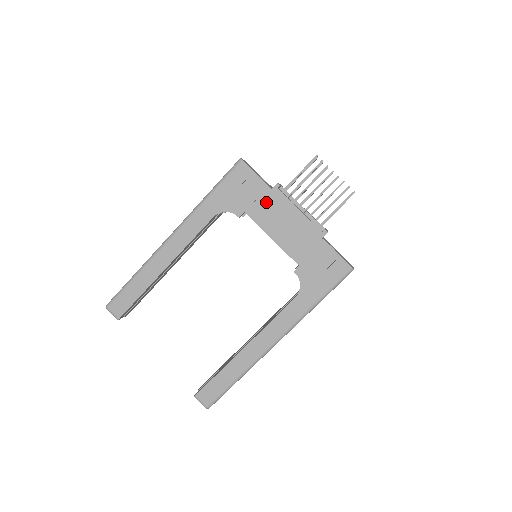
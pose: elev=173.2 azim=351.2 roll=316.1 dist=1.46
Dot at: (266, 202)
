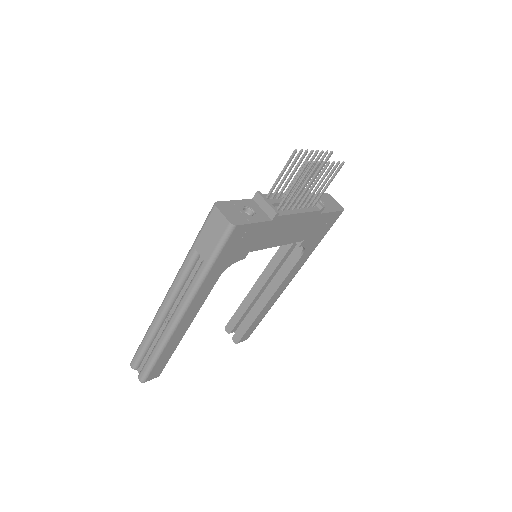
Dot at: (268, 232)
